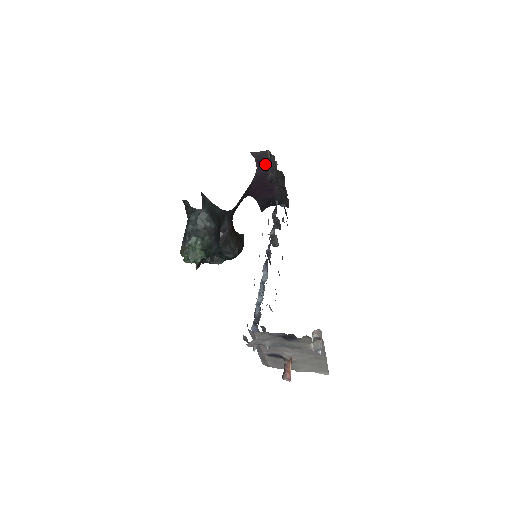
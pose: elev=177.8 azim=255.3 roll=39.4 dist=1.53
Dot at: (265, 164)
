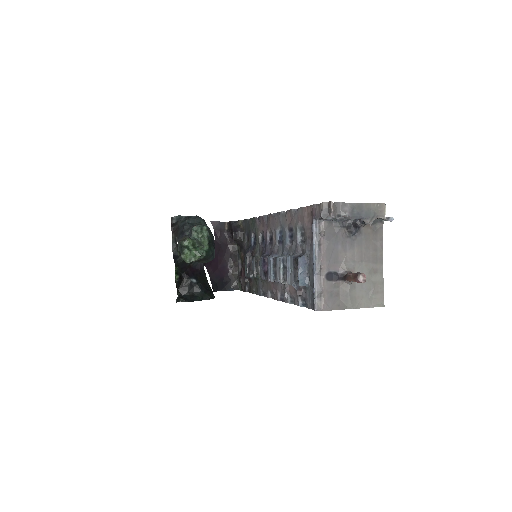
Dot at: (222, 236)
